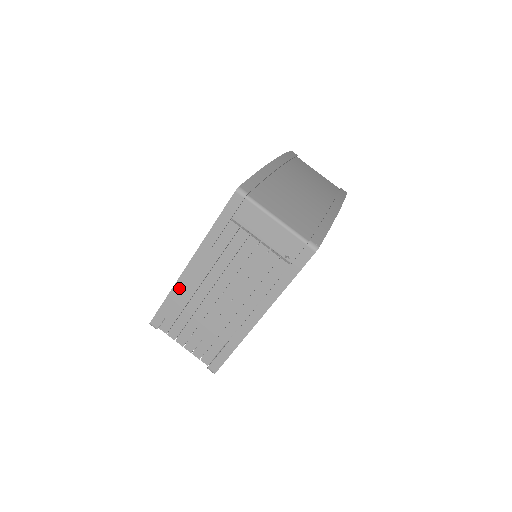
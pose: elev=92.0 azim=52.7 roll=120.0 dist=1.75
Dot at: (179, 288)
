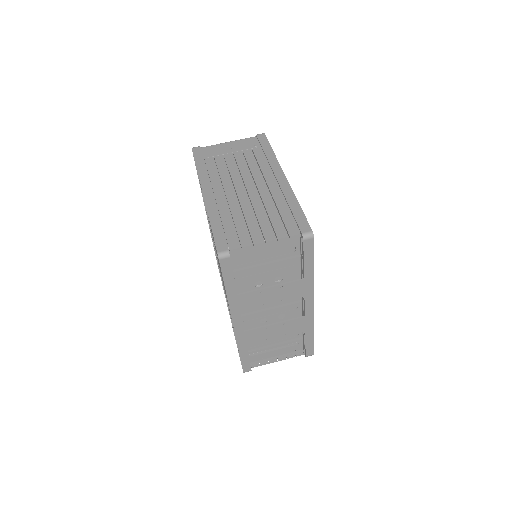
Dot at: (213, 210)
